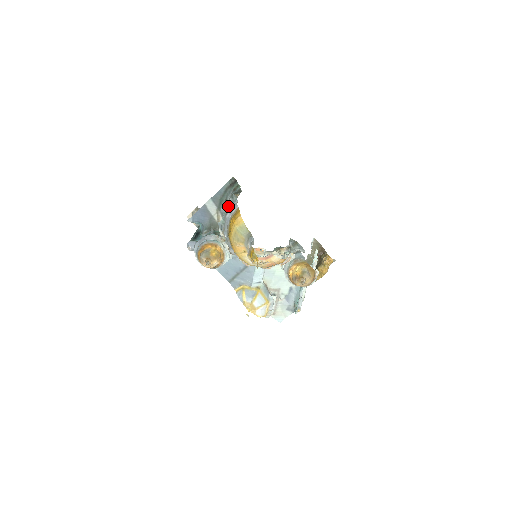
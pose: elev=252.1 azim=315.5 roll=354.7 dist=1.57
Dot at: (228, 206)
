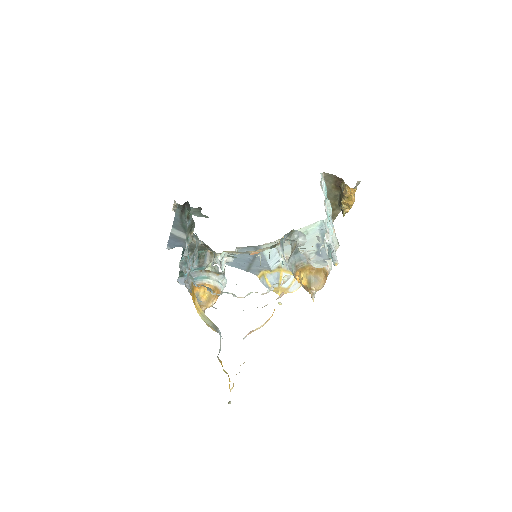
Dot at: (184, 268)
